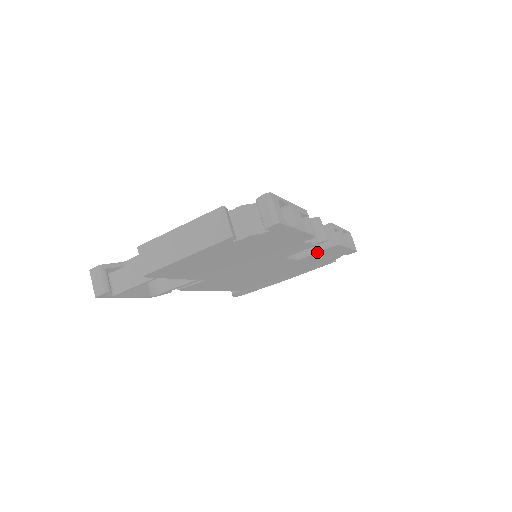
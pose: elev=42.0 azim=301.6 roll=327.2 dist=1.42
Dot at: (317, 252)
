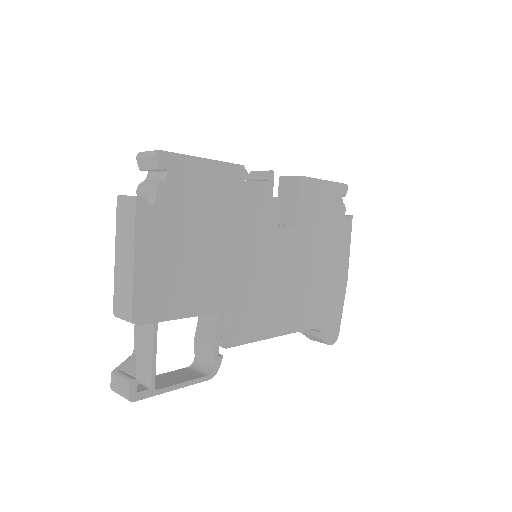
Dot at: (297, 201)
